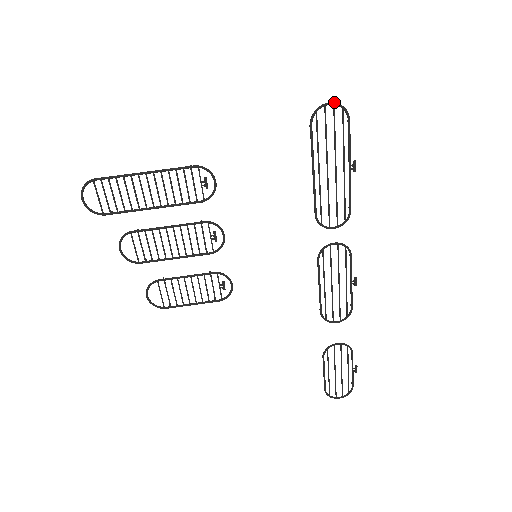
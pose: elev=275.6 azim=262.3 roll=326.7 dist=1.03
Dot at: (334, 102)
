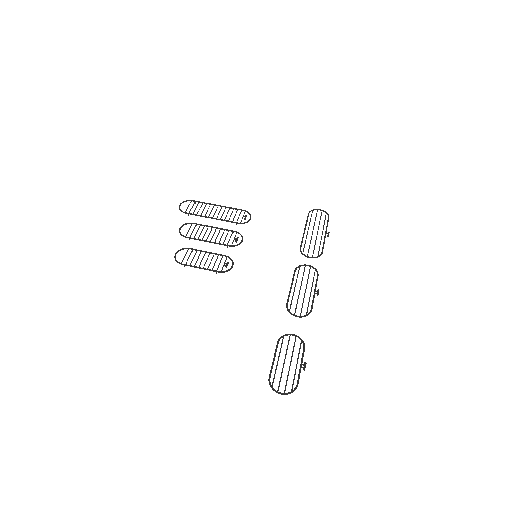
Dot at: (322, 210)
